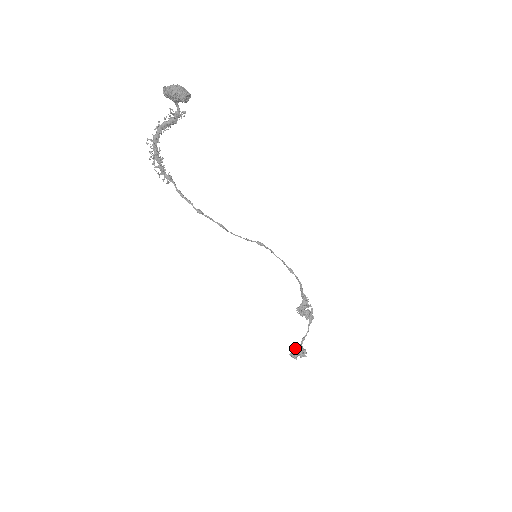
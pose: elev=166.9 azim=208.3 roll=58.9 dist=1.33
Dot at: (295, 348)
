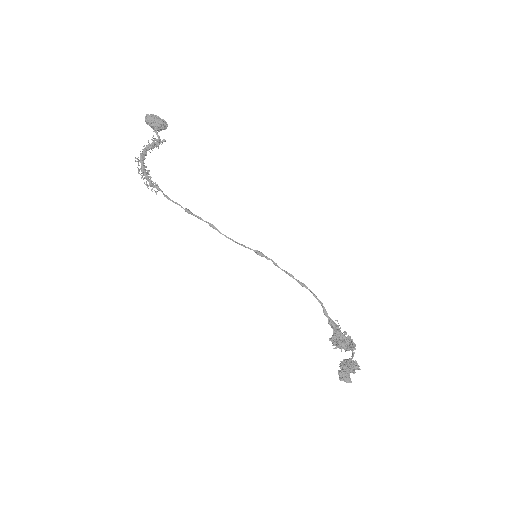
Dot at: (341, 361)
